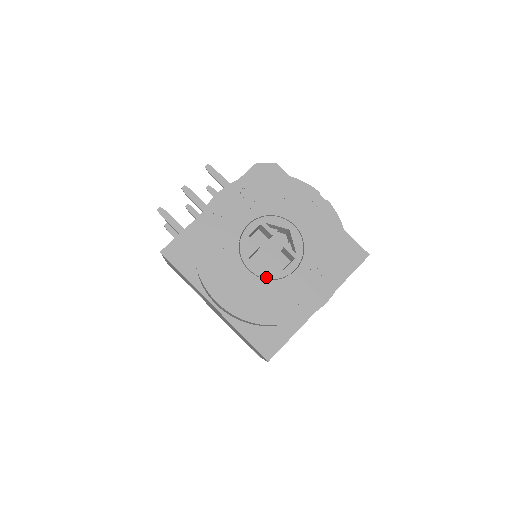
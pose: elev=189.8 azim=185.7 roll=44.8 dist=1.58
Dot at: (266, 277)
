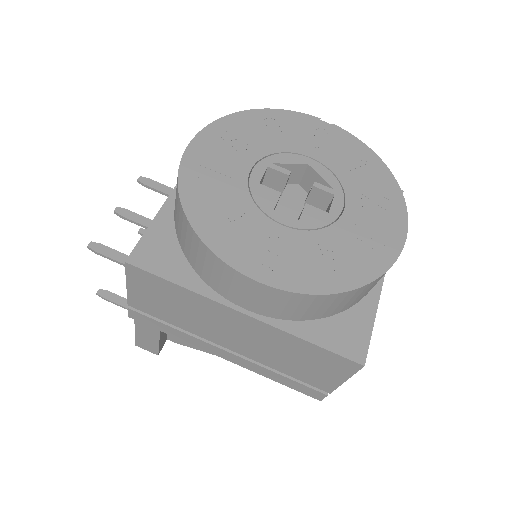
Dot at: (311, 227)
